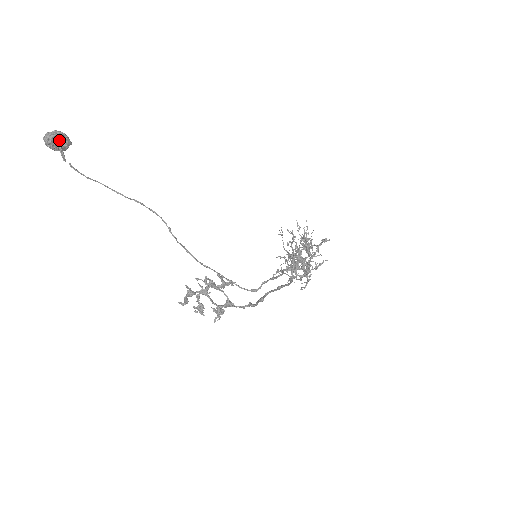
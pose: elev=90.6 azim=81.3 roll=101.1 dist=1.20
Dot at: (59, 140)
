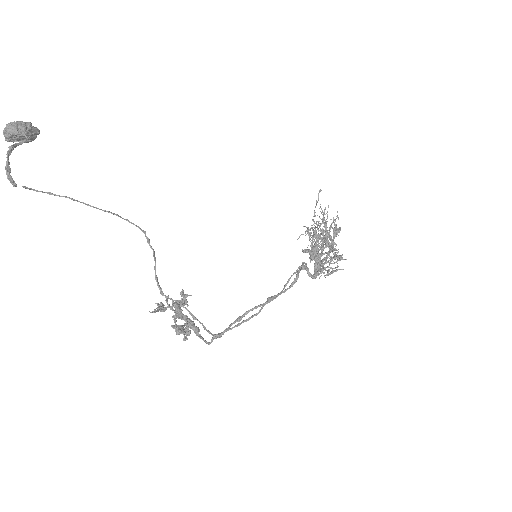
Dot at: (7, 160)
